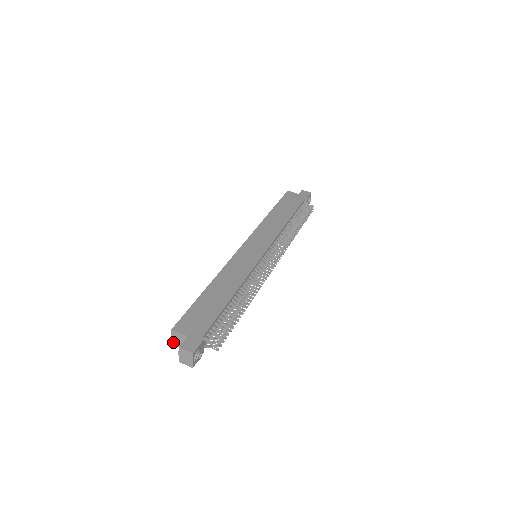
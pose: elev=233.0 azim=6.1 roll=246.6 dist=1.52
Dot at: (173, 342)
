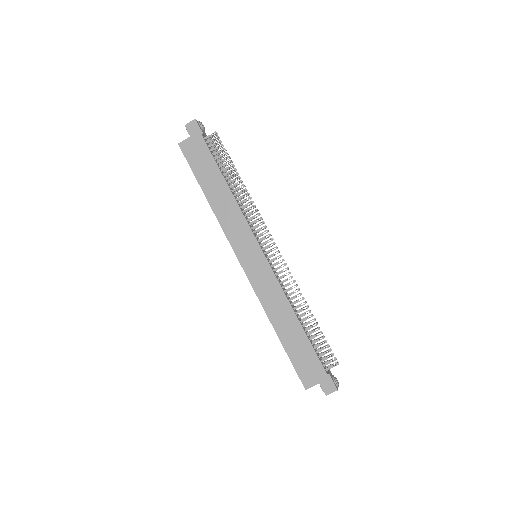
Dot at: occluded
